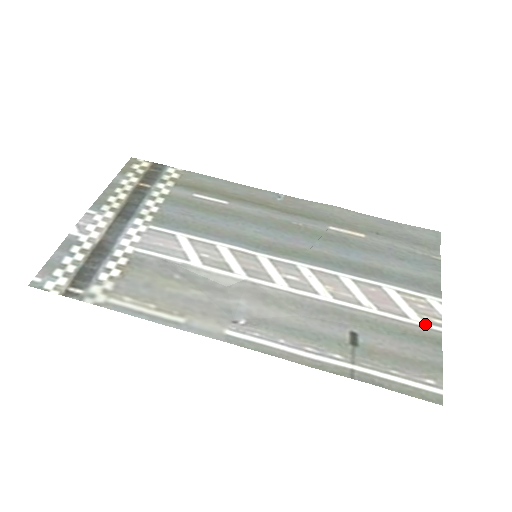
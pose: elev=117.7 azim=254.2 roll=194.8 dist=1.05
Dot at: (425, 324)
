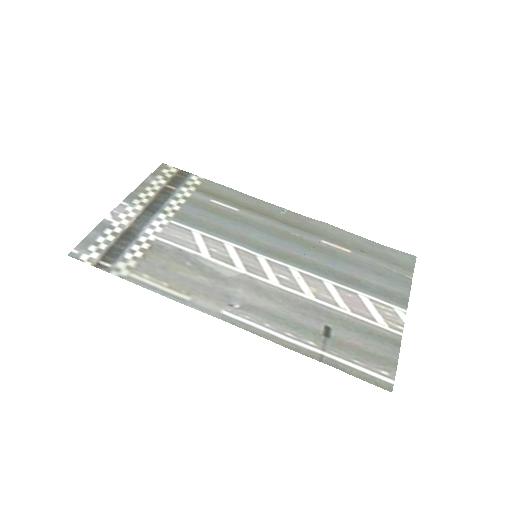
Dot at: (389, 328)
